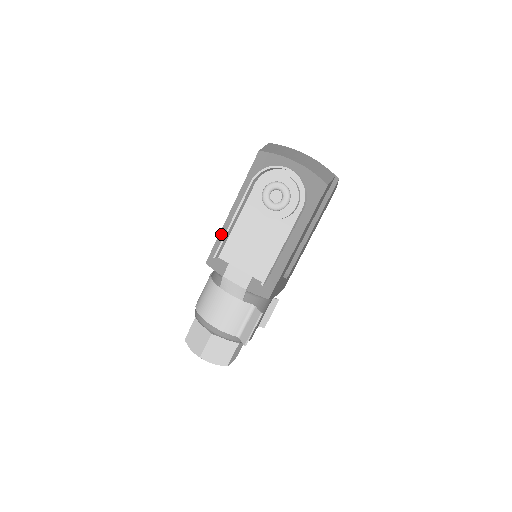
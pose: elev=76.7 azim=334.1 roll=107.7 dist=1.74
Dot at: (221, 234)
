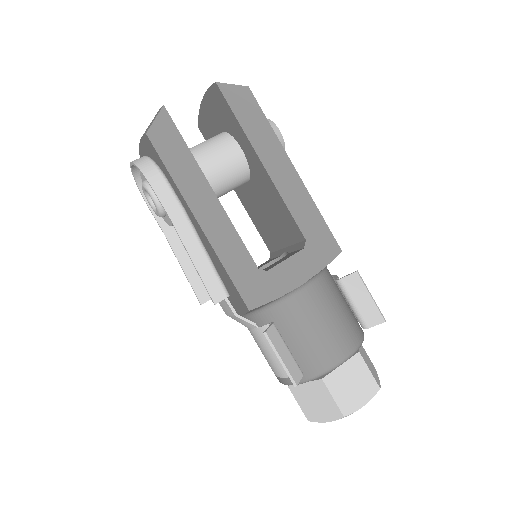
Dot at: occluded
